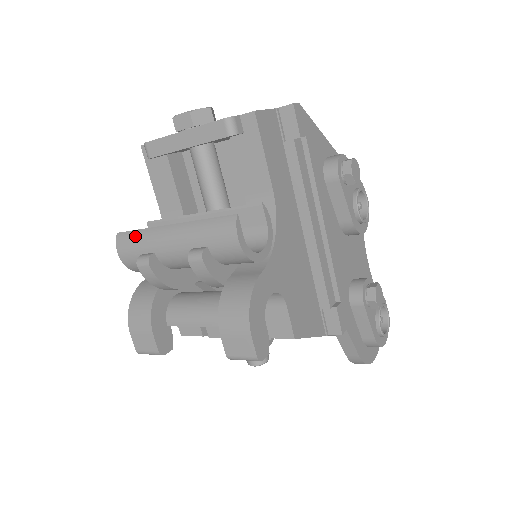
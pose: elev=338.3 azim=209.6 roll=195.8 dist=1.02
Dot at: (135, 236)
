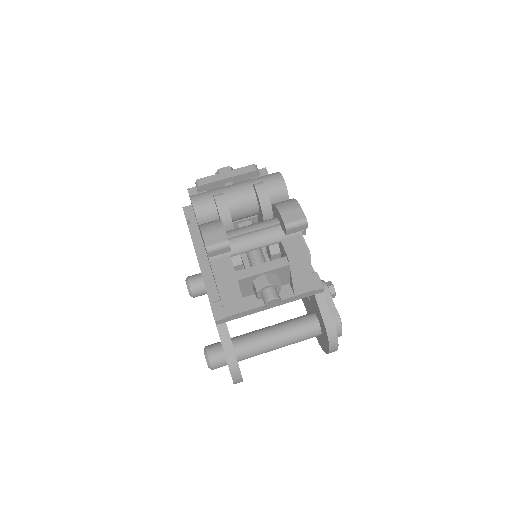
Dot at: (208, 192)
